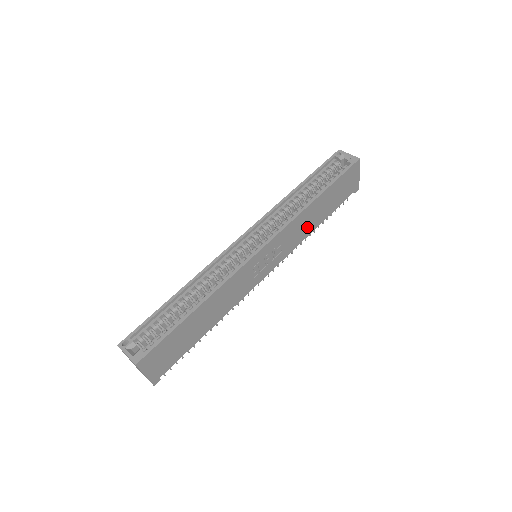
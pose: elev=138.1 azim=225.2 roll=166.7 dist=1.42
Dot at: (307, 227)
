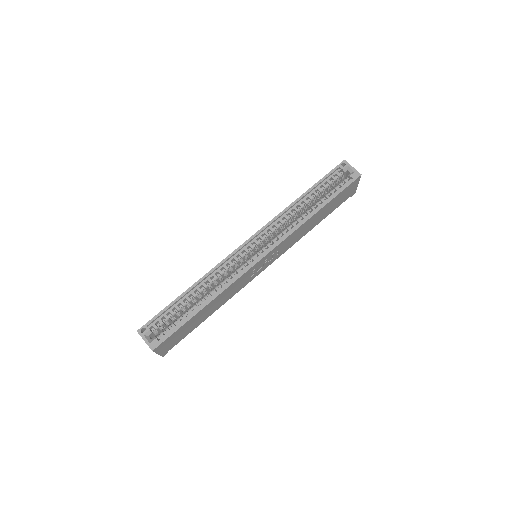
Dot at: (303, 232)
